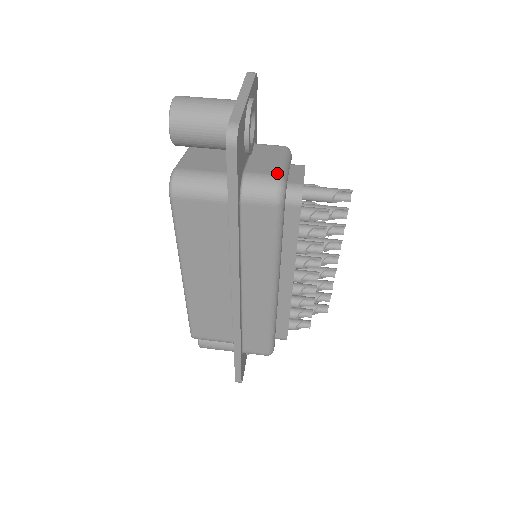
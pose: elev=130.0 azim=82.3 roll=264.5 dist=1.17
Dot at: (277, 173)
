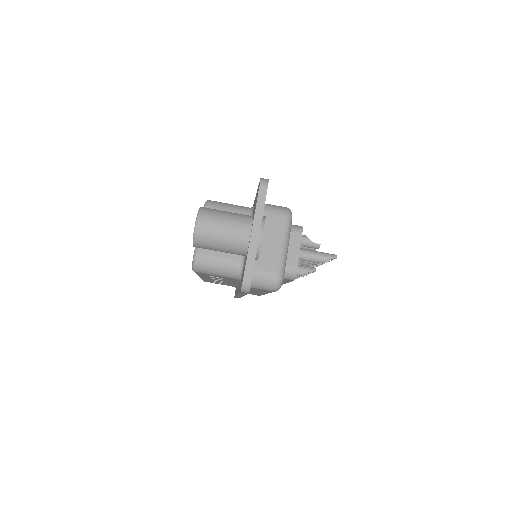
Dot at: (278, 270)
